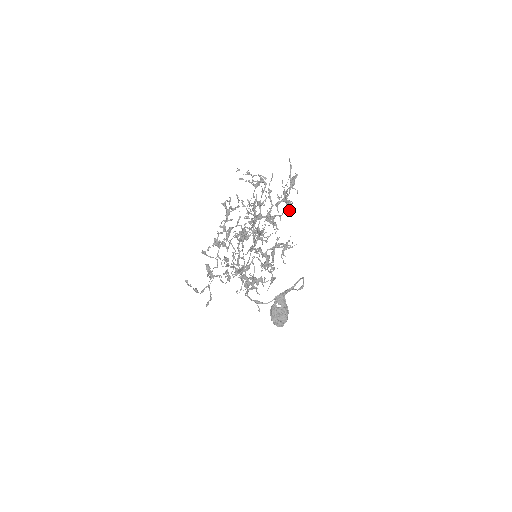
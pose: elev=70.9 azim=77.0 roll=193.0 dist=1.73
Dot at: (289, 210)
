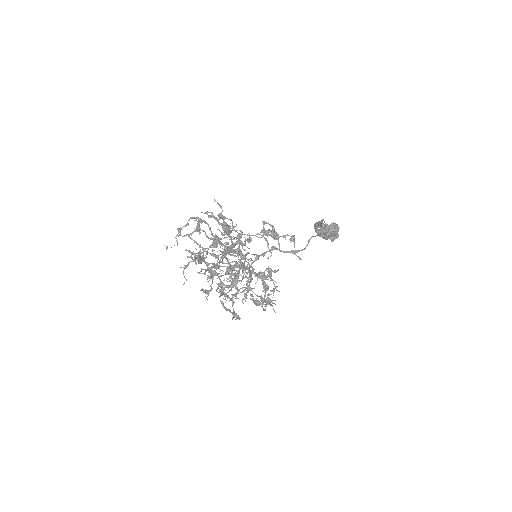
Dot at: occluded
